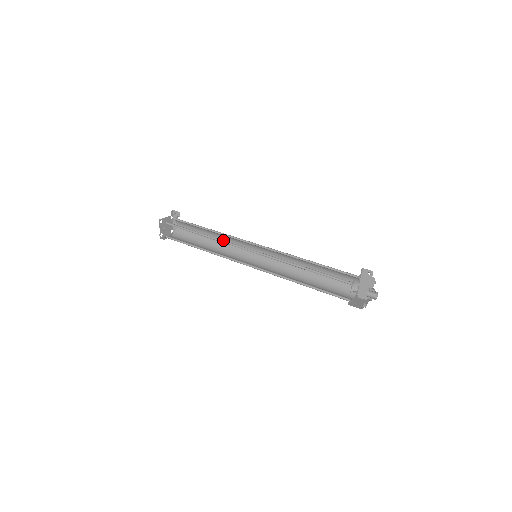
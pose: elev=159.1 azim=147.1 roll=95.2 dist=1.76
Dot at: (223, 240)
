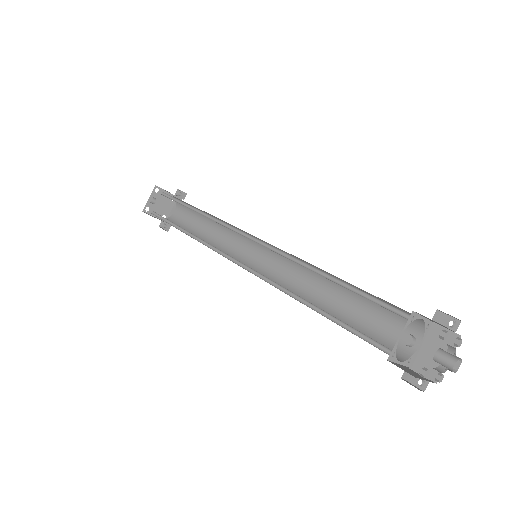
Dot at: (220, 220)
